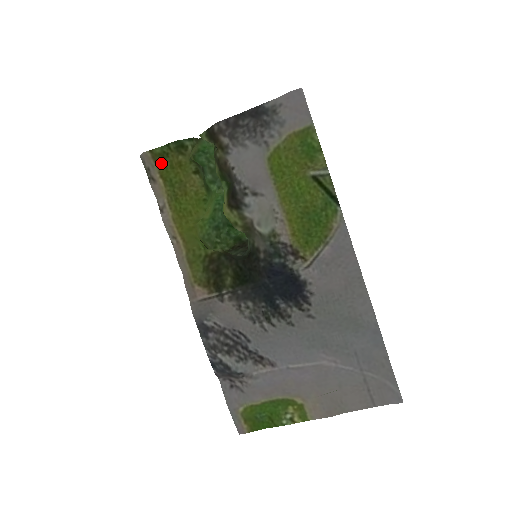
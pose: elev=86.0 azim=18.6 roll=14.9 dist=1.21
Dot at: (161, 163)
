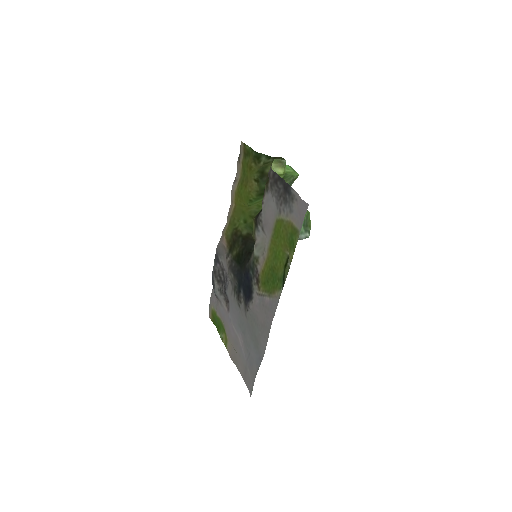
Dot at: (246, 156)
